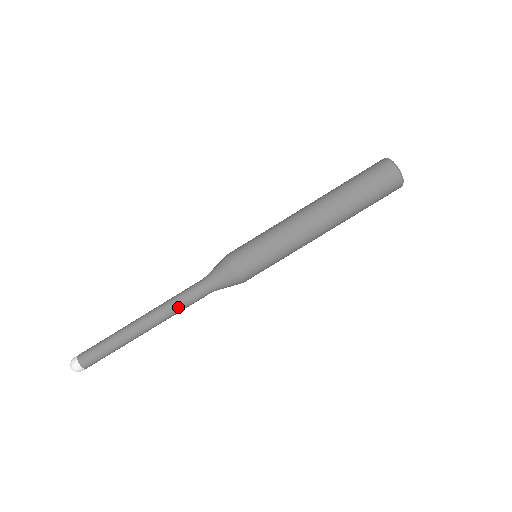
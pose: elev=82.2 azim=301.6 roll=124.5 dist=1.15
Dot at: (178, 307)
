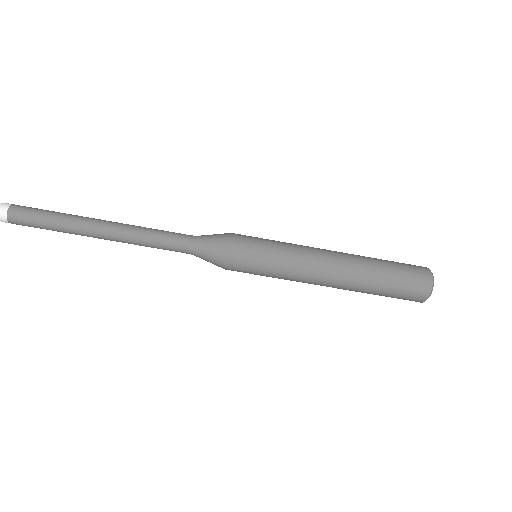
Dot at: (149, 245)
